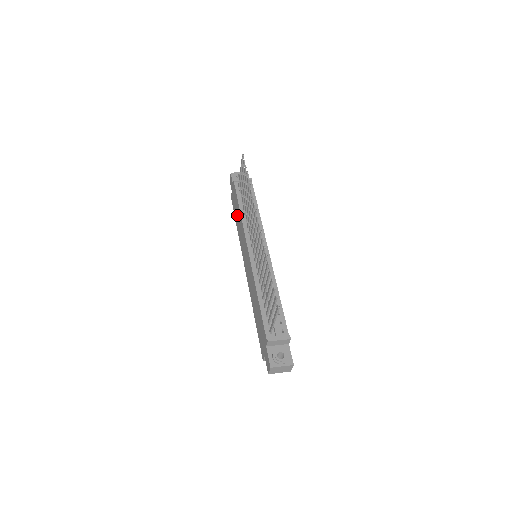
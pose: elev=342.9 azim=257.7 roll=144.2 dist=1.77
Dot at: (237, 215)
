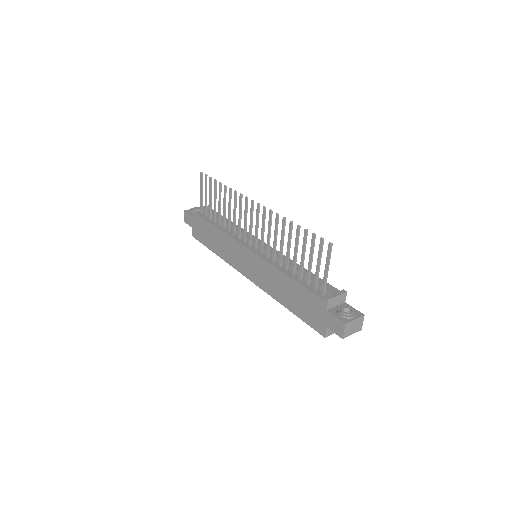
Dot at: (212, 238)
